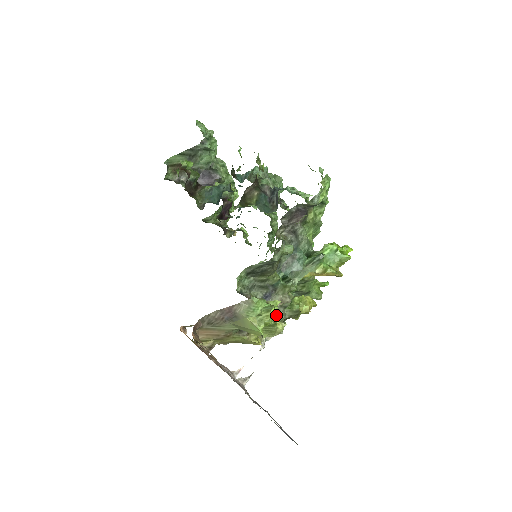
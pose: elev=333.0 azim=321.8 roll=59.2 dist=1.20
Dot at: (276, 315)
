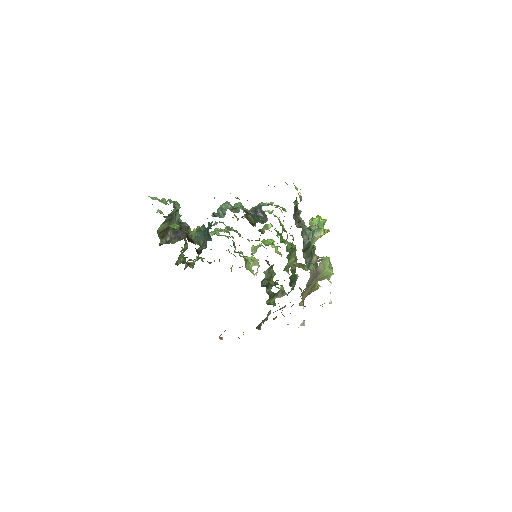
Dot at: occluded
